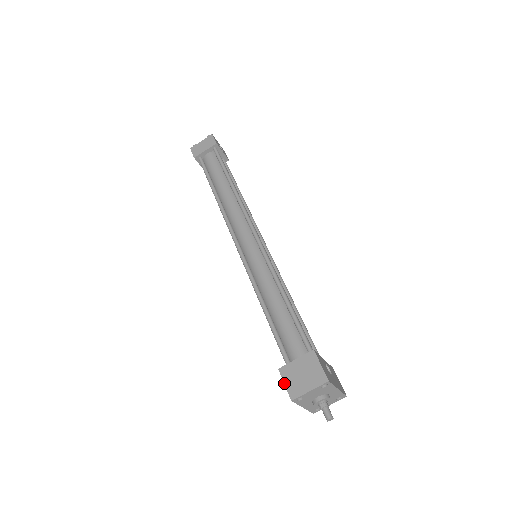
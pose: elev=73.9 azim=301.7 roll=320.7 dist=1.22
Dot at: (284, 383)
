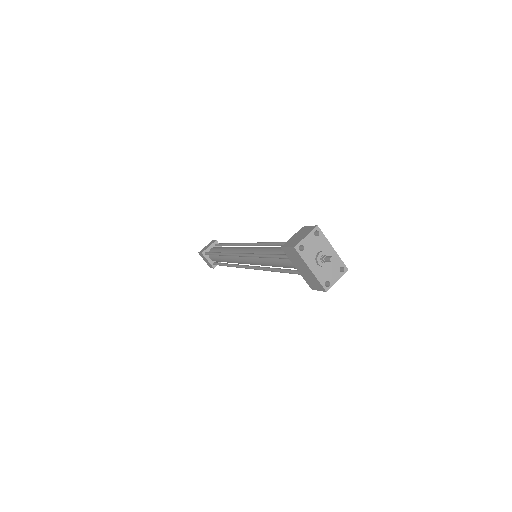
Dot at: (286, 247)
